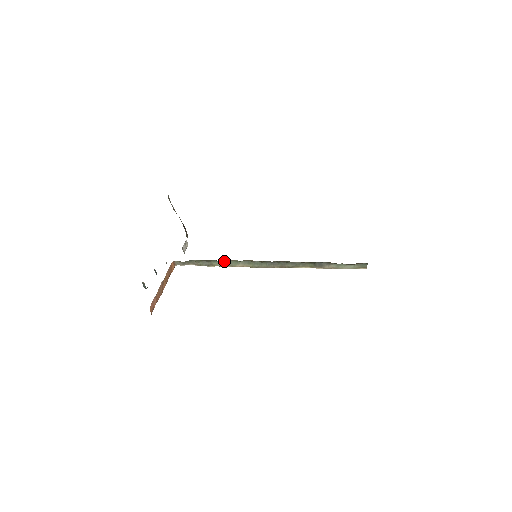
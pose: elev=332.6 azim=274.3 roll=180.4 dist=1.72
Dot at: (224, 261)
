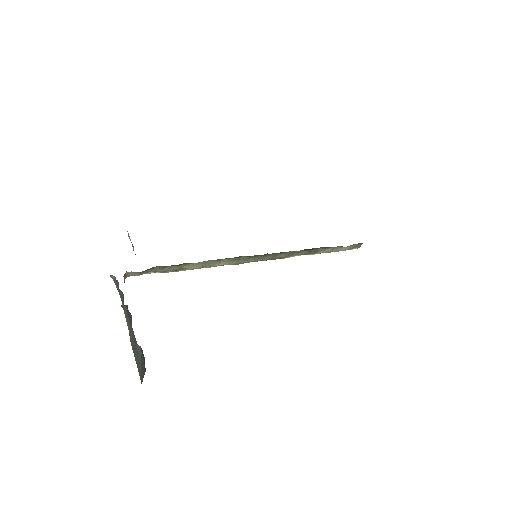
Dot at: (200, 262)
